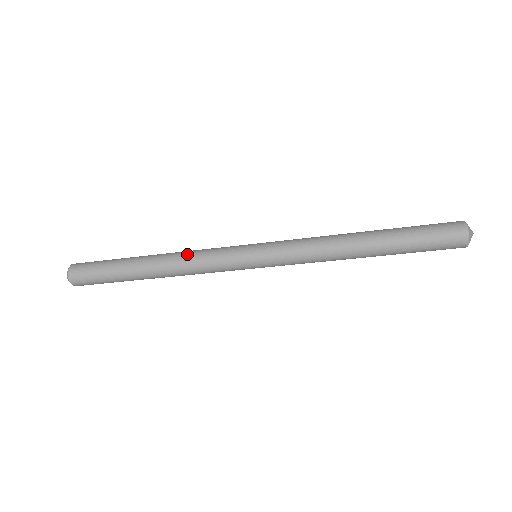
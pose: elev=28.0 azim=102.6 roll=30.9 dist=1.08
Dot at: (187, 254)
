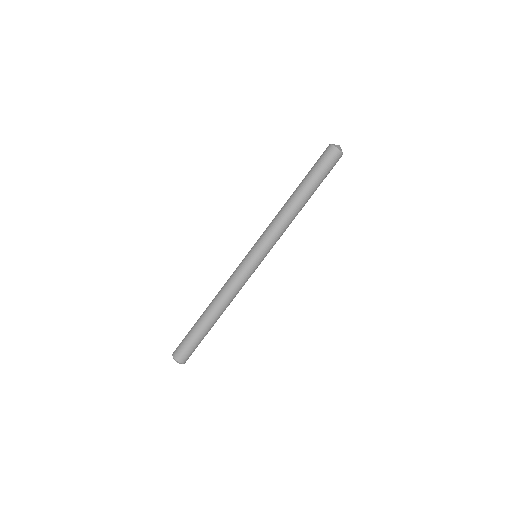
Dot at: occluded
